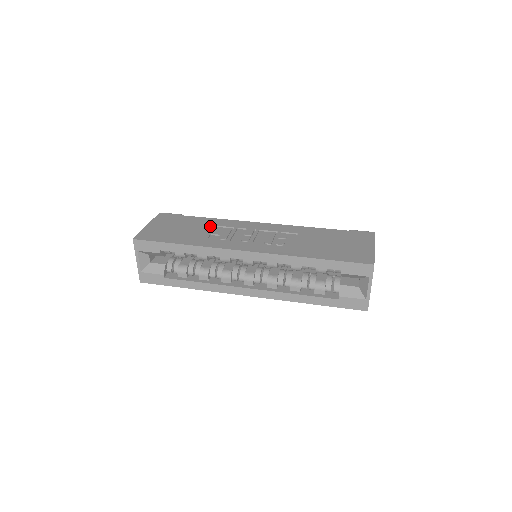
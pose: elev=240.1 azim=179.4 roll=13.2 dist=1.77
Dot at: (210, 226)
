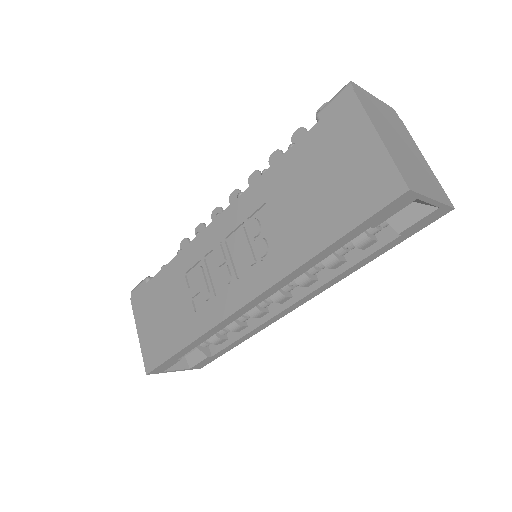
Dot at: (180, 282)
